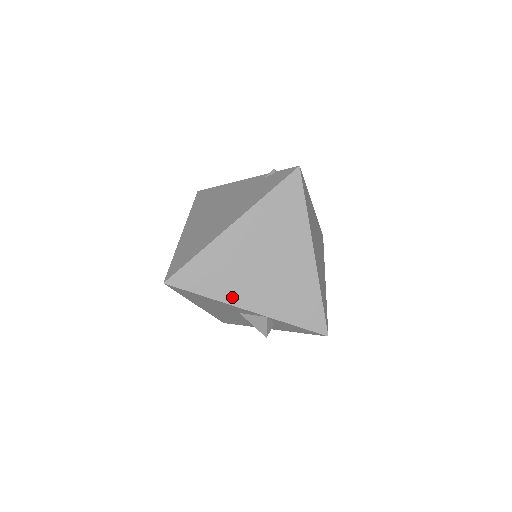
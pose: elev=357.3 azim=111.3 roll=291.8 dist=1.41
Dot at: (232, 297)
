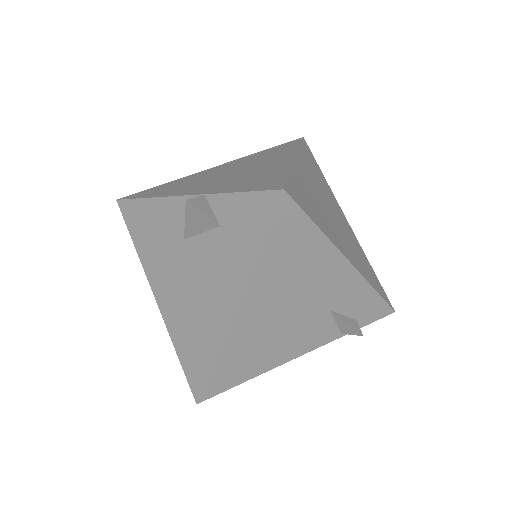
Dot at: (175, 193)
